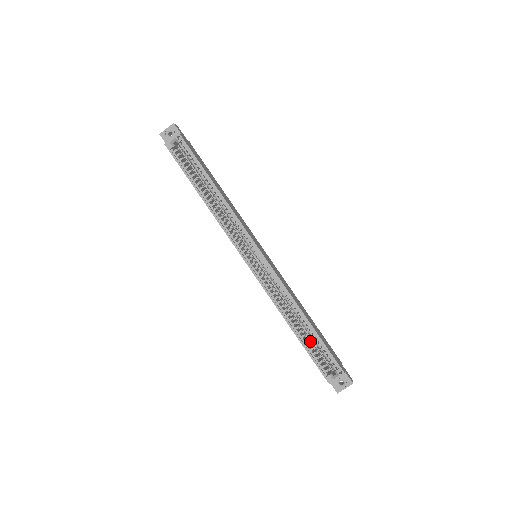
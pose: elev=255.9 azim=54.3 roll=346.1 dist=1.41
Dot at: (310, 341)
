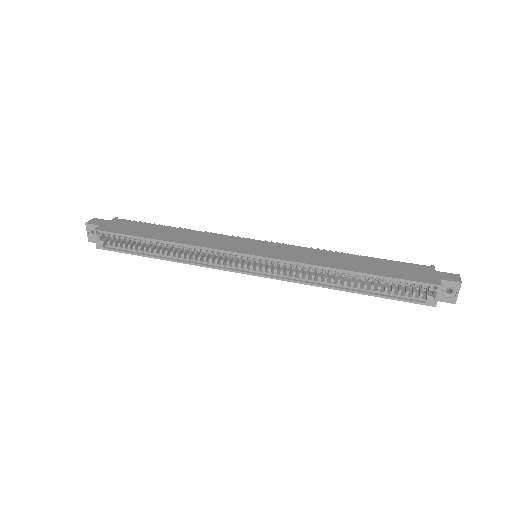
Dot at: (378, 283)
